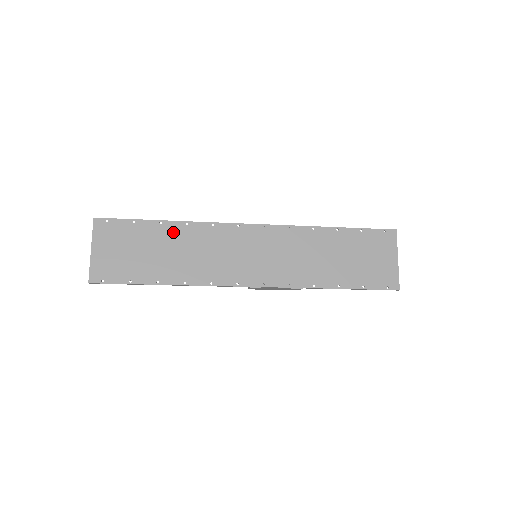
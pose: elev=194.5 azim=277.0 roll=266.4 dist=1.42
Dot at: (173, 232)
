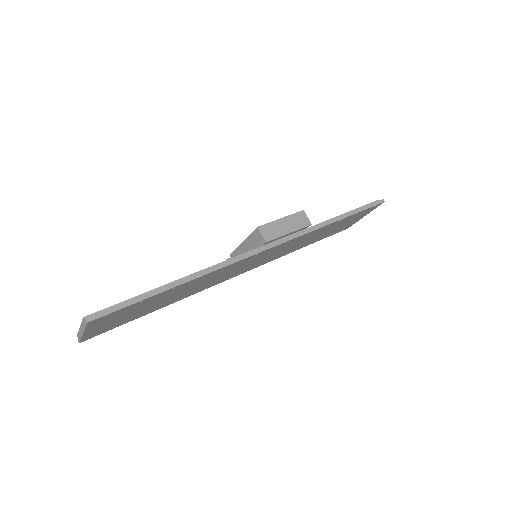
Dot at: (185, 286)
